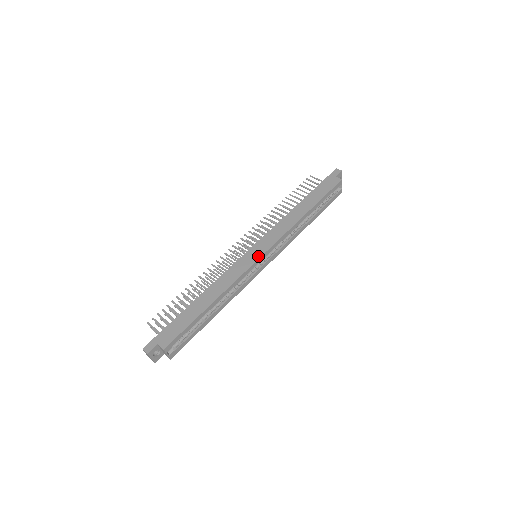
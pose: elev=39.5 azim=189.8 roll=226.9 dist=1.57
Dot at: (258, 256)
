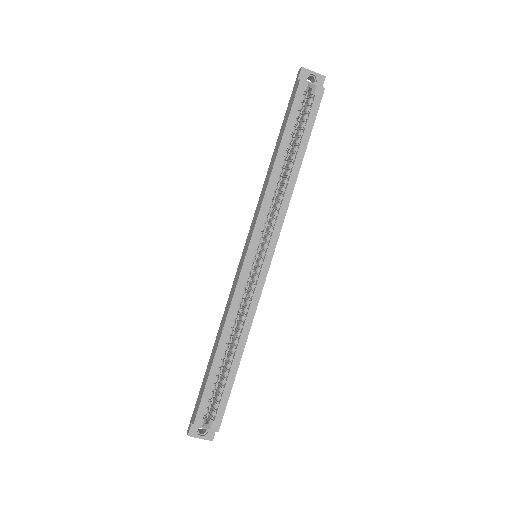
Dot at: (244, 258)
